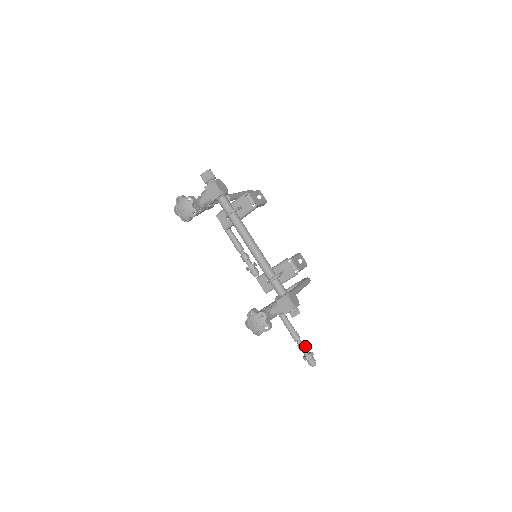
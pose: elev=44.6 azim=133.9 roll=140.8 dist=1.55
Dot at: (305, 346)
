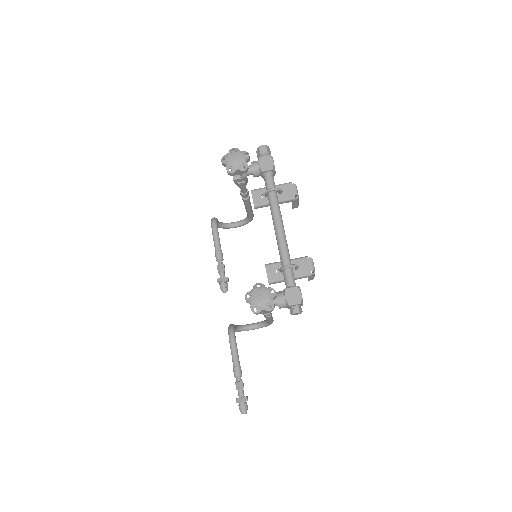
Dot at: occluded
